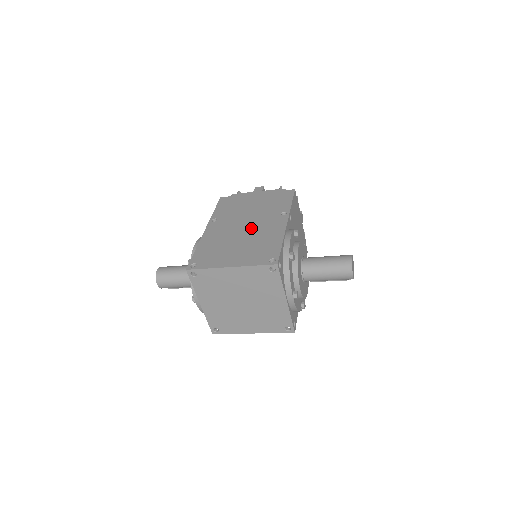
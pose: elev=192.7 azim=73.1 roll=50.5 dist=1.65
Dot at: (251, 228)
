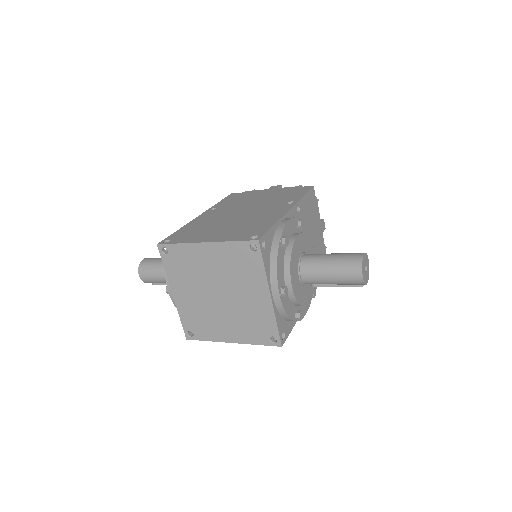
Dot at: (248, 213)
